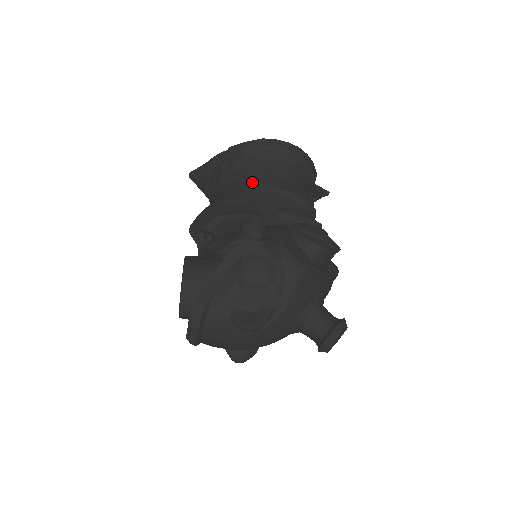
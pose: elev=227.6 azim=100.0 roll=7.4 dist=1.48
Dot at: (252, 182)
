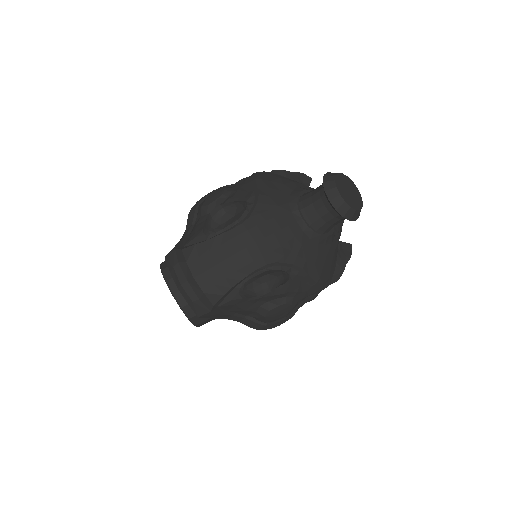
Dot at: occluded
